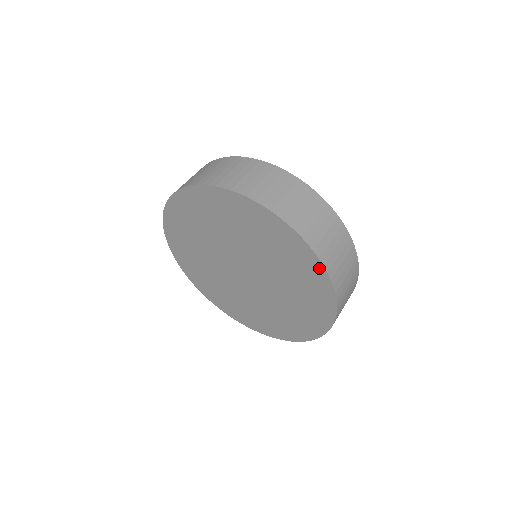
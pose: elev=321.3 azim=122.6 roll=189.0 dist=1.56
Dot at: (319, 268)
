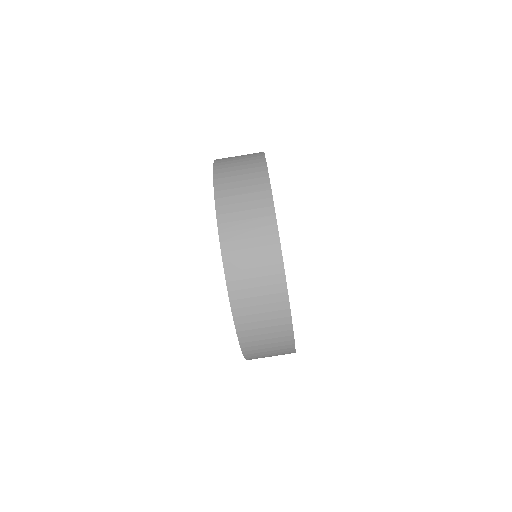
Dot at: occluded
